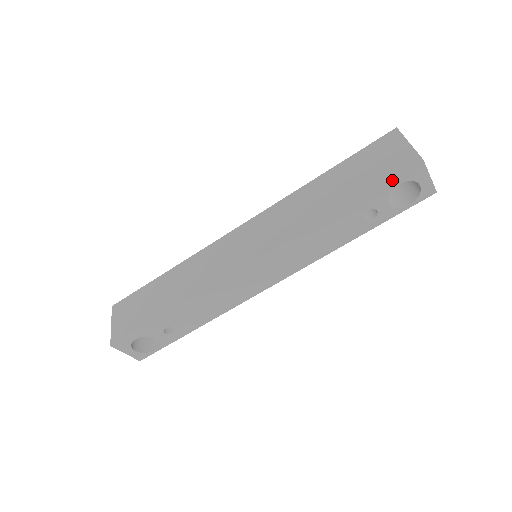
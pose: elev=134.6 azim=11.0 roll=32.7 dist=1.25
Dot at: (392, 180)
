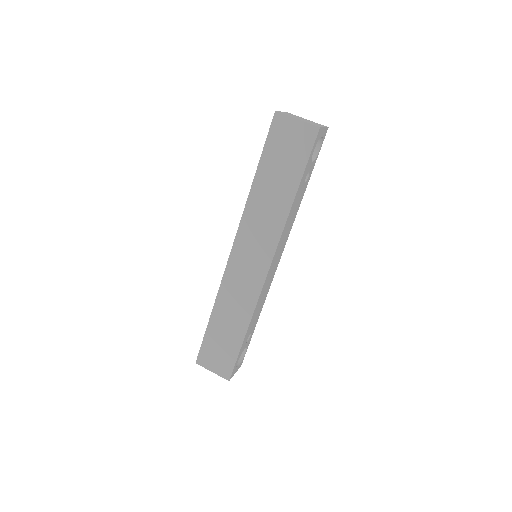
Dot at: (311, 153)
